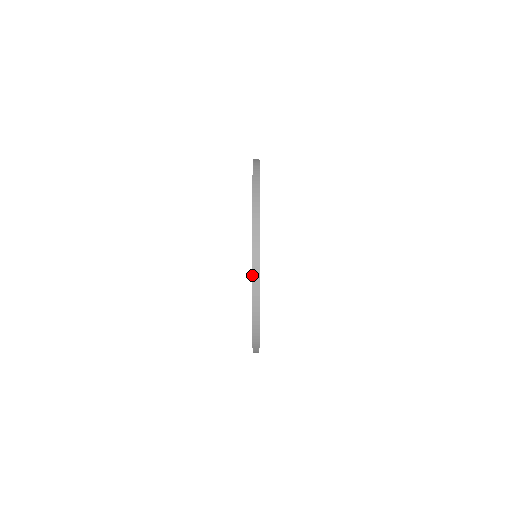
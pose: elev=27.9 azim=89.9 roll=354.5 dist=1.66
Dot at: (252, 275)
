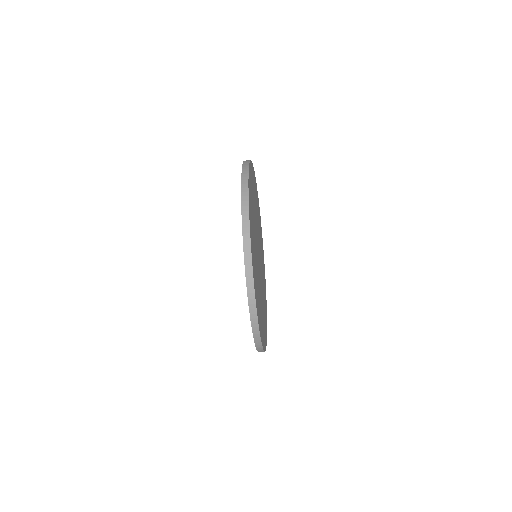
Dot at: (252, 329)
